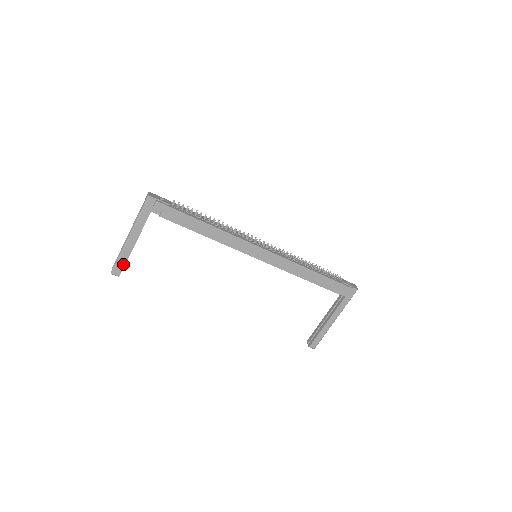
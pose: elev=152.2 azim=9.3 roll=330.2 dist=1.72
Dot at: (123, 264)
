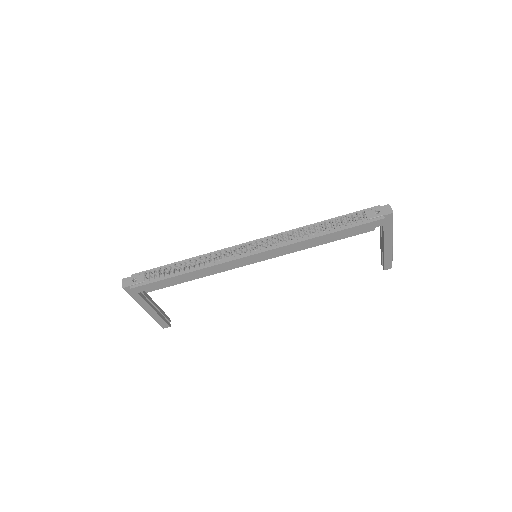
Dot at: (163, 321)
